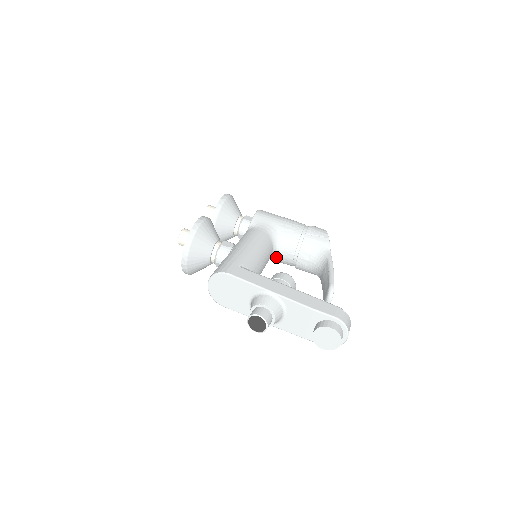
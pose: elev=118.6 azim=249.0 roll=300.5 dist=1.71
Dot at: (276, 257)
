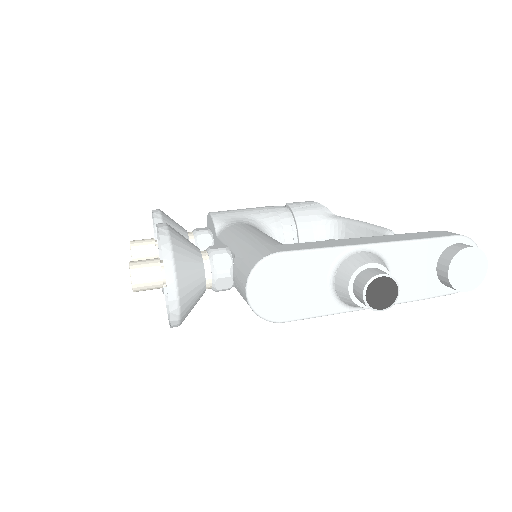
Dot at: occluded
